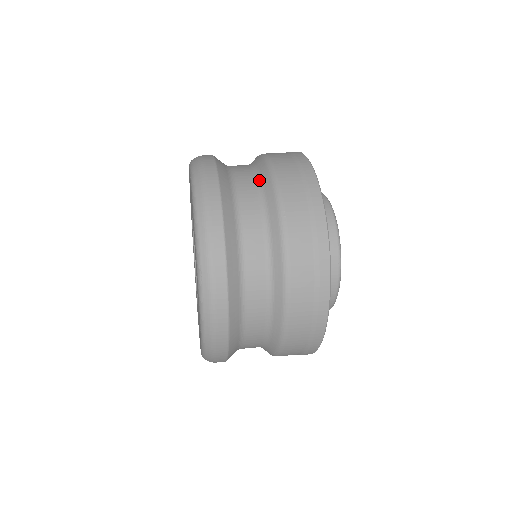
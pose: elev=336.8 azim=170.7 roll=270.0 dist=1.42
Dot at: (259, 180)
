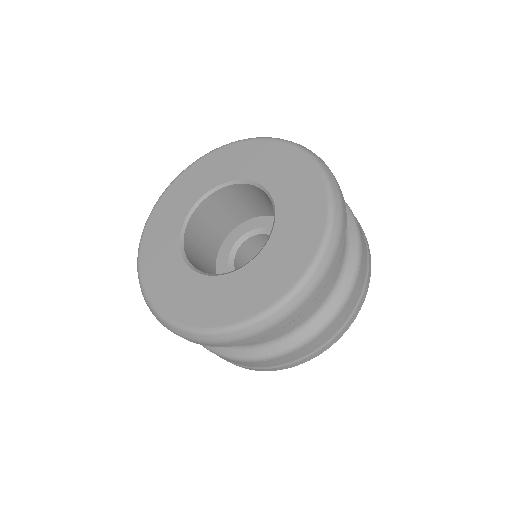
Dot at: (302, 327)
